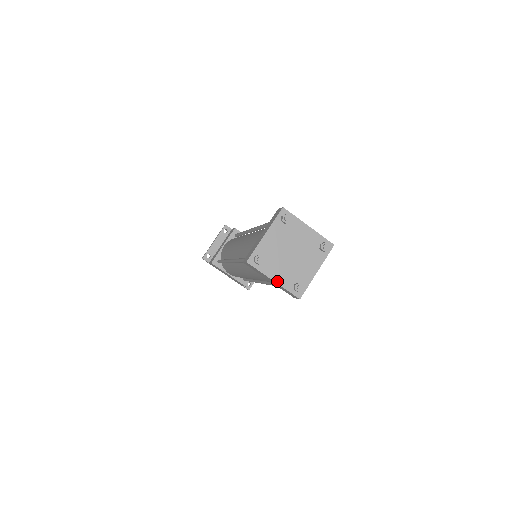
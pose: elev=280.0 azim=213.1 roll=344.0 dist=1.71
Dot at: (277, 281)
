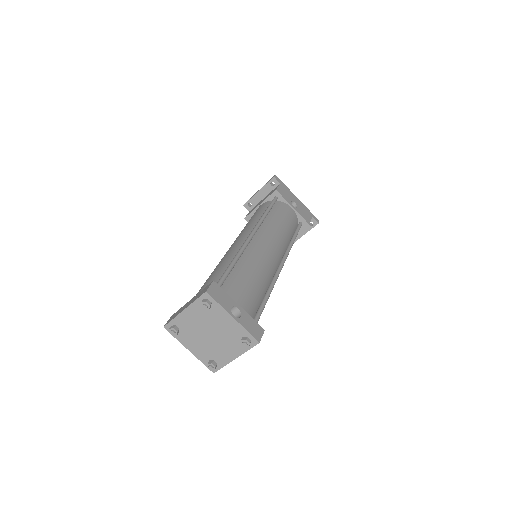
Dot at: (192, 352)
